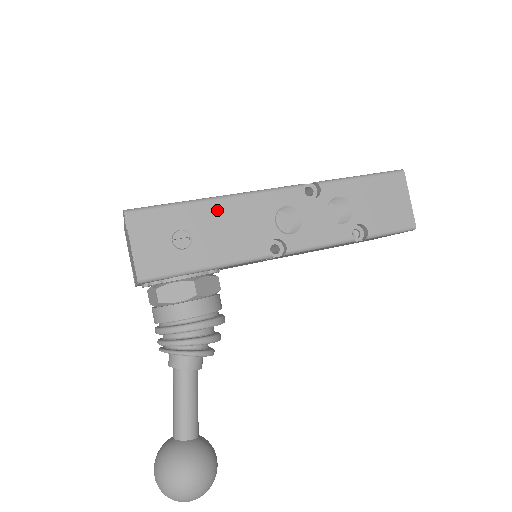
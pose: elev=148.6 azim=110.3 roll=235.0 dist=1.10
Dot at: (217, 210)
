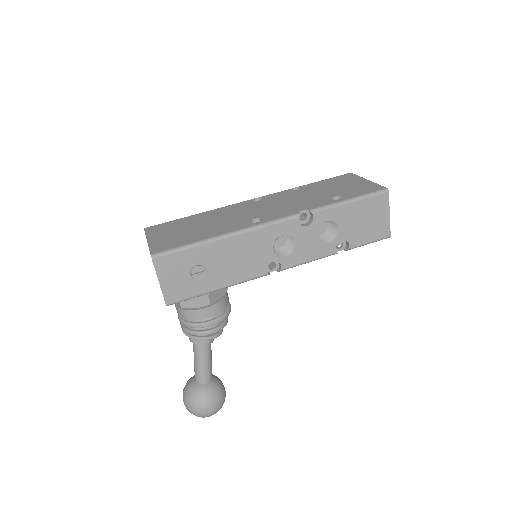
Dot at: (226, 246)
